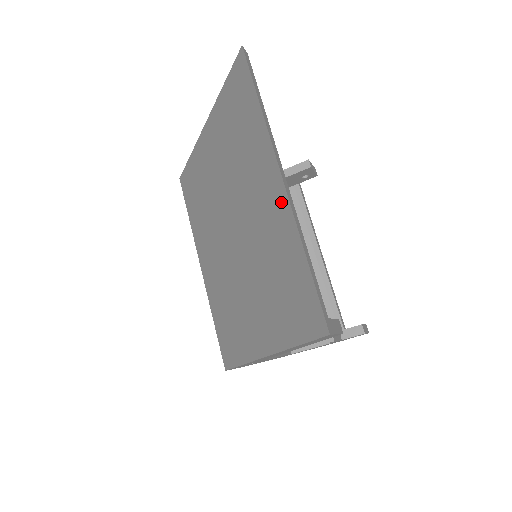
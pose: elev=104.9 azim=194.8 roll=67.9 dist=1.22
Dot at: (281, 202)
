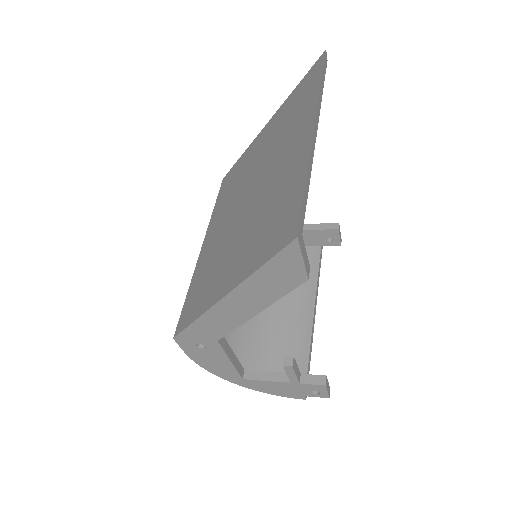
Dot at: (304, 145)
